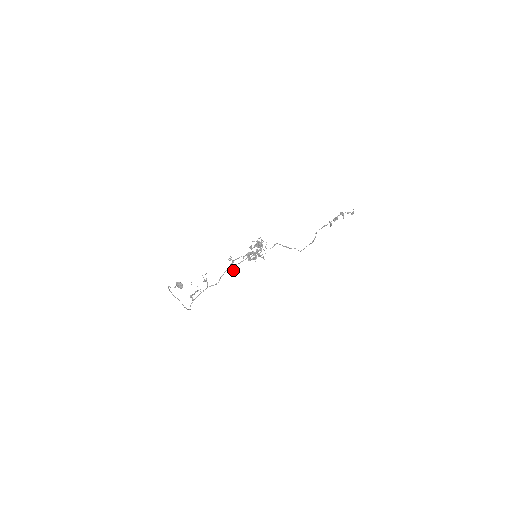
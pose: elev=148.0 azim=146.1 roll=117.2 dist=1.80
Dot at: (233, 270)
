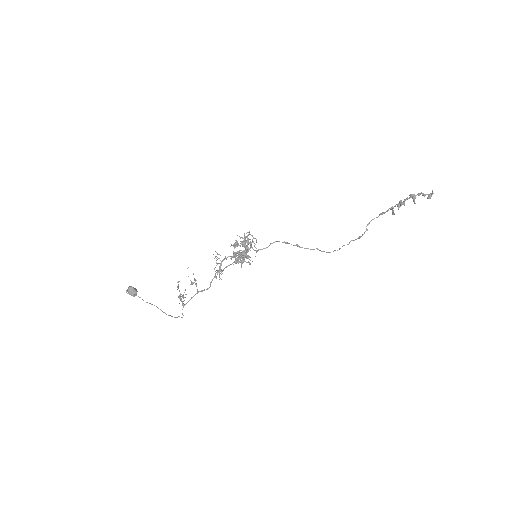
Dot at: occluded
